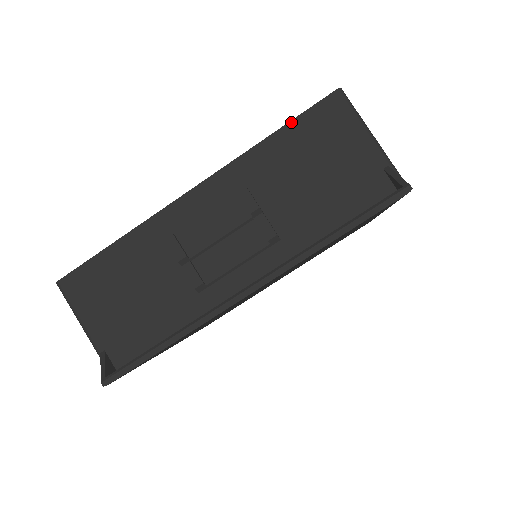
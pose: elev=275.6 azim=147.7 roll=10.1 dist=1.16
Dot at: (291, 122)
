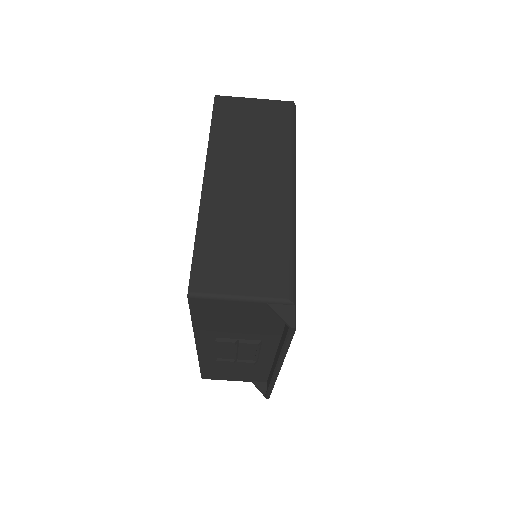
Dot at: (192, 316)
